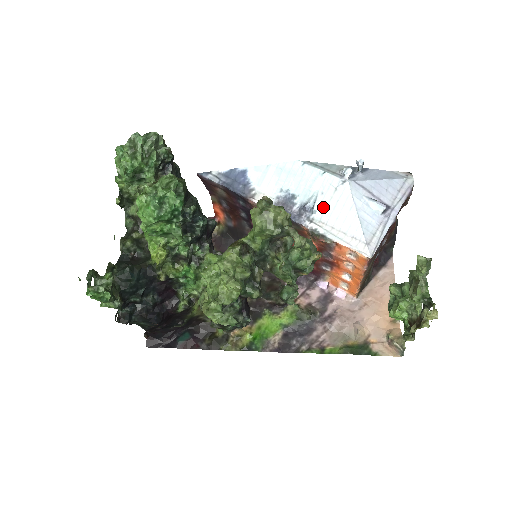
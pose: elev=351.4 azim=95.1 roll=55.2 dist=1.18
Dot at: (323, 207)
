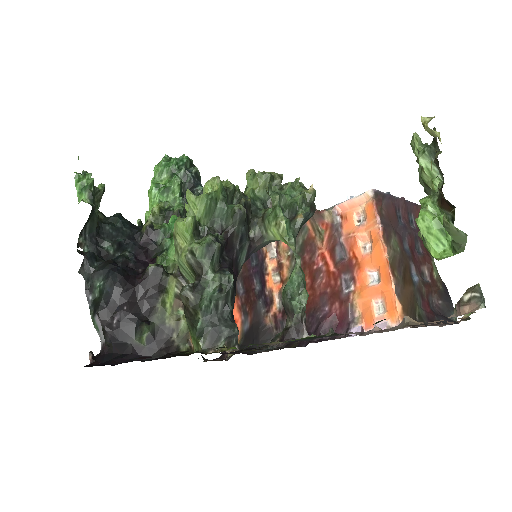
Dot at: occluded
